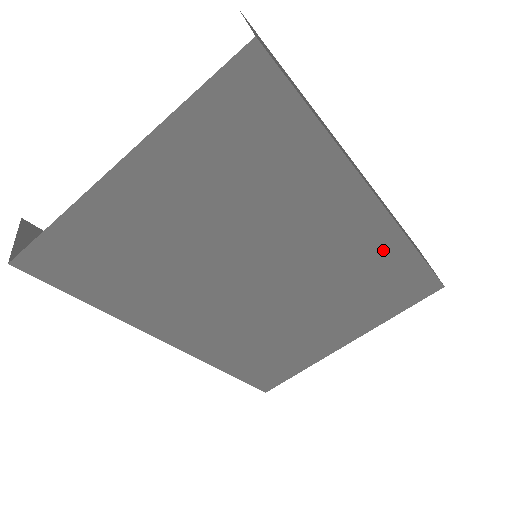
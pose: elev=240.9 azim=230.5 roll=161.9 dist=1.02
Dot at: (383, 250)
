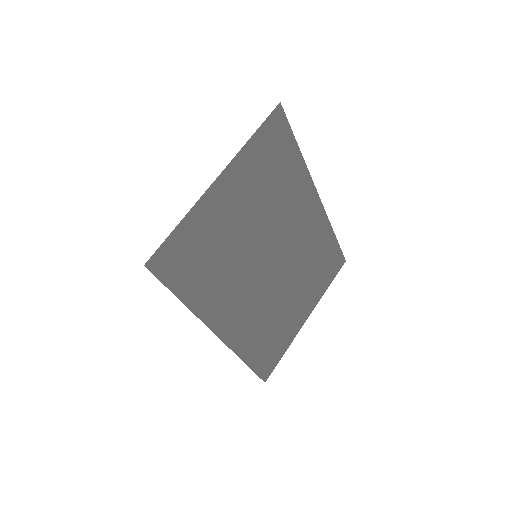
Dot at: (322, 235)
